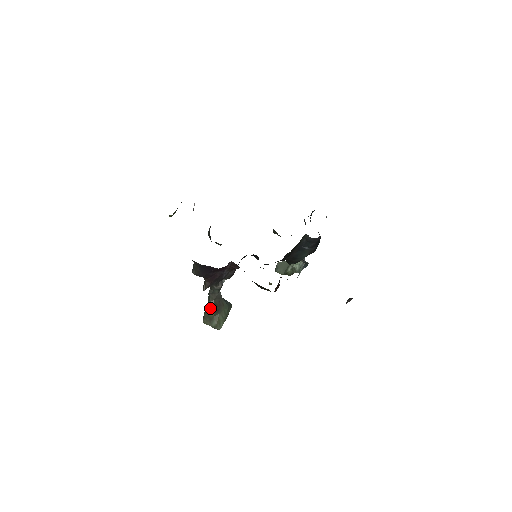
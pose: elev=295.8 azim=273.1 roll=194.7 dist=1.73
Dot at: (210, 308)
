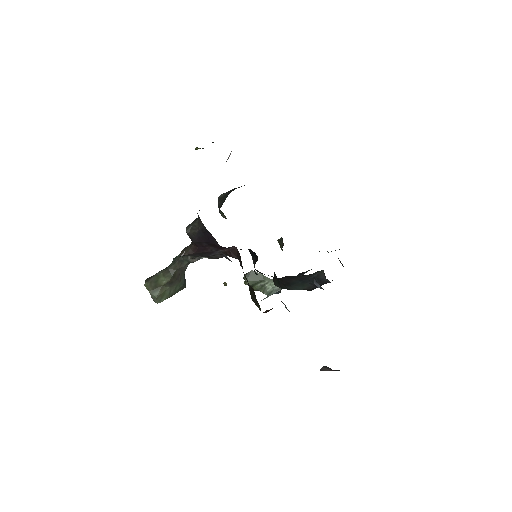
Dot at: (165, 275)
